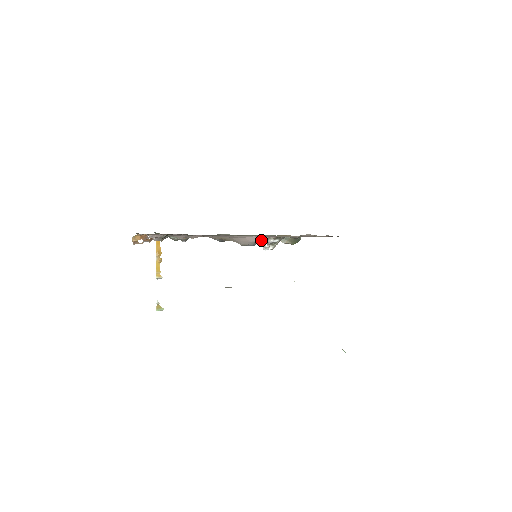
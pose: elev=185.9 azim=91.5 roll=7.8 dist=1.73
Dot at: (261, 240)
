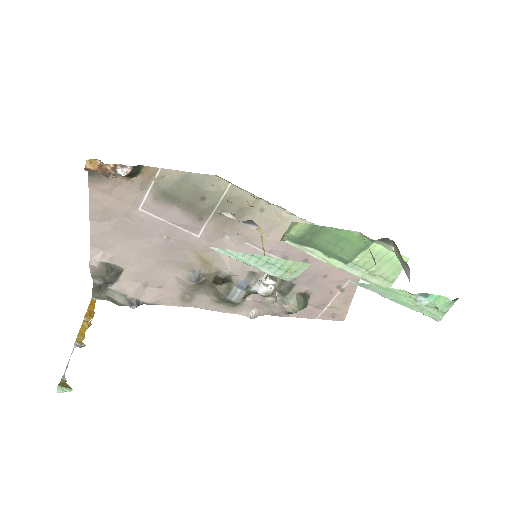
Dot at: (256, 275)
